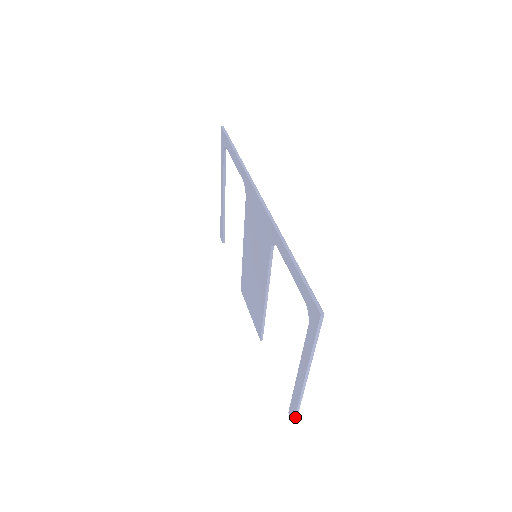
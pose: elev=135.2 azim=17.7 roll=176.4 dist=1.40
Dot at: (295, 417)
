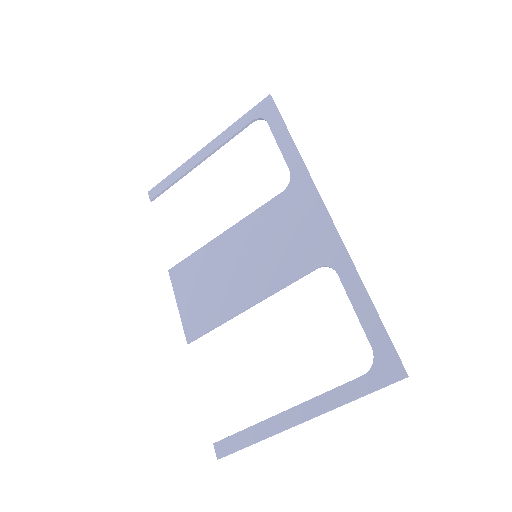
Dot at: (231, 453)
